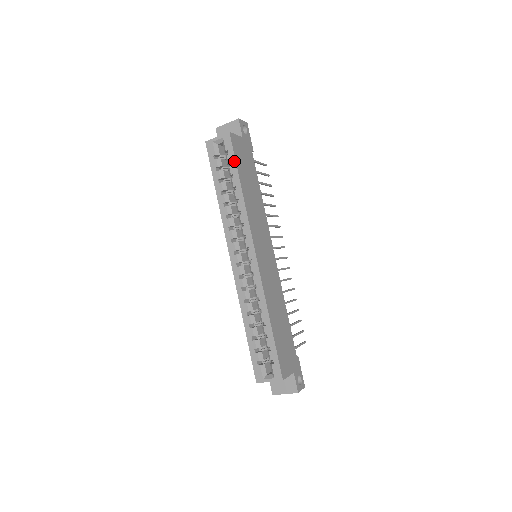
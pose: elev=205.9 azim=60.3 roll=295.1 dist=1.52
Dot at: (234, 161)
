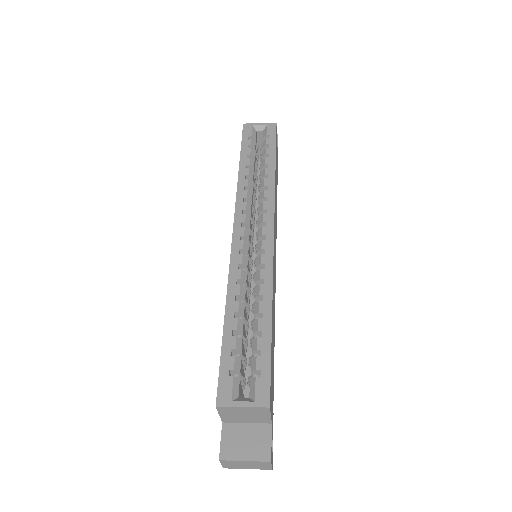
Dot at: (274, 144)
